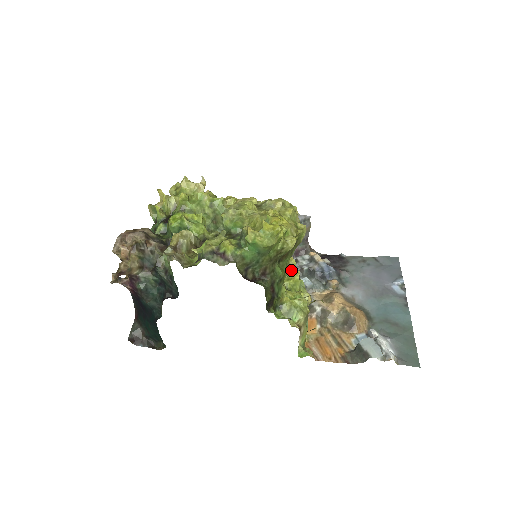
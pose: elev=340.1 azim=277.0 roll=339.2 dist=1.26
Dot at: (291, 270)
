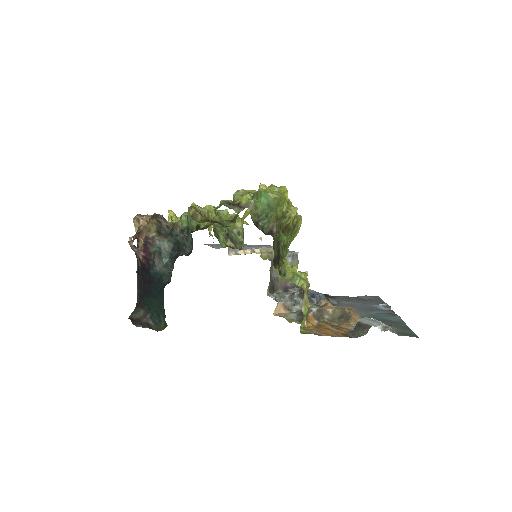
Dot at: occluded
